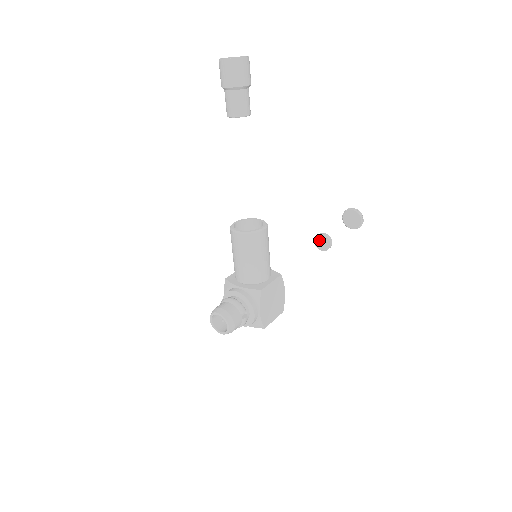
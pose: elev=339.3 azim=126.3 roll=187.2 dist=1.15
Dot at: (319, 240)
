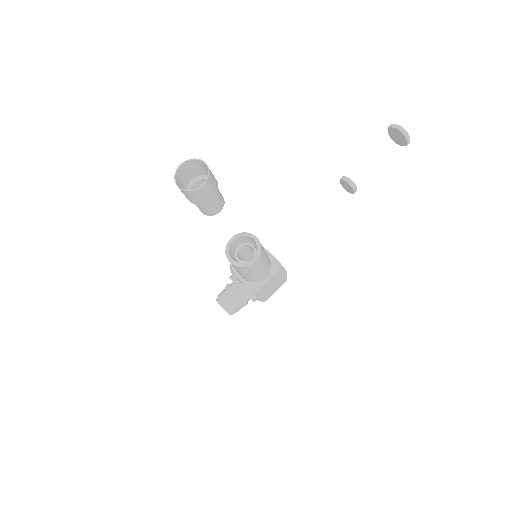
Dot at: (344, 183)
